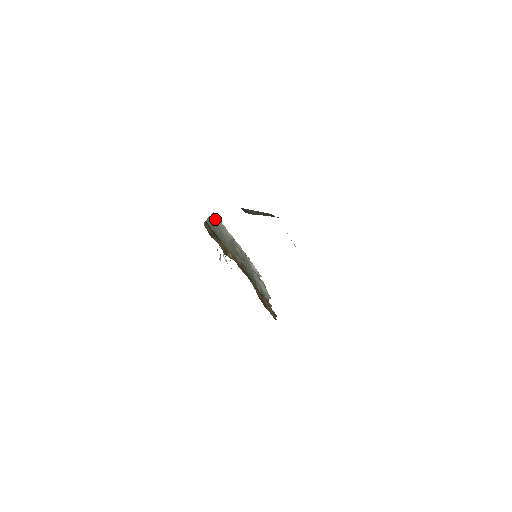
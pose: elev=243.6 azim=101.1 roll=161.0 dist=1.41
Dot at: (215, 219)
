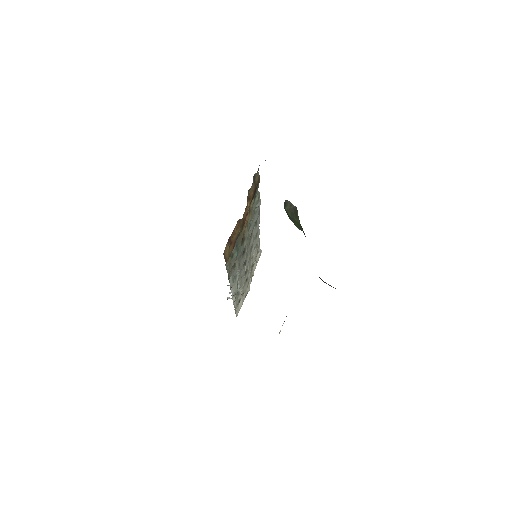
Dot at: (258, 246)
